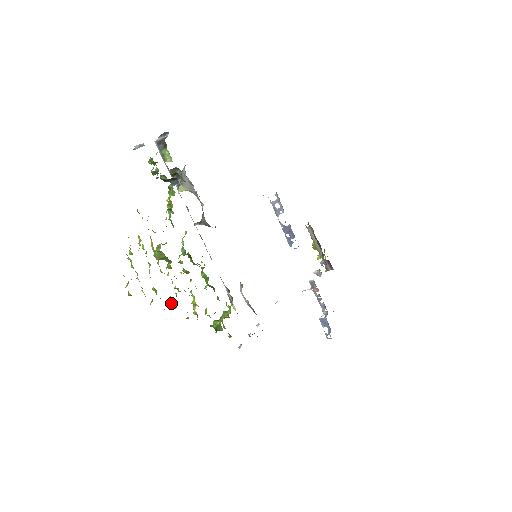
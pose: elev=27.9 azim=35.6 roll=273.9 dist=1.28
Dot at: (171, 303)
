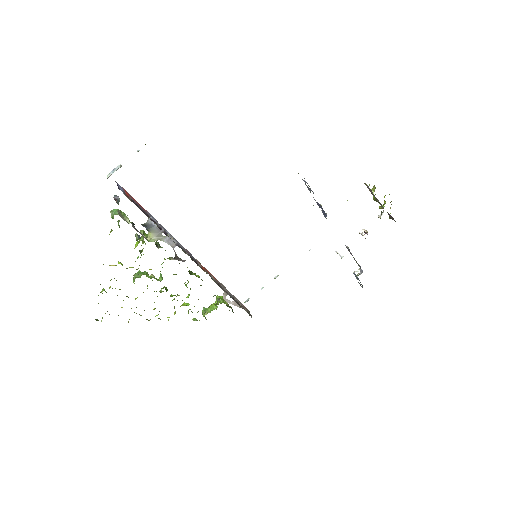
Dot at: occluded
